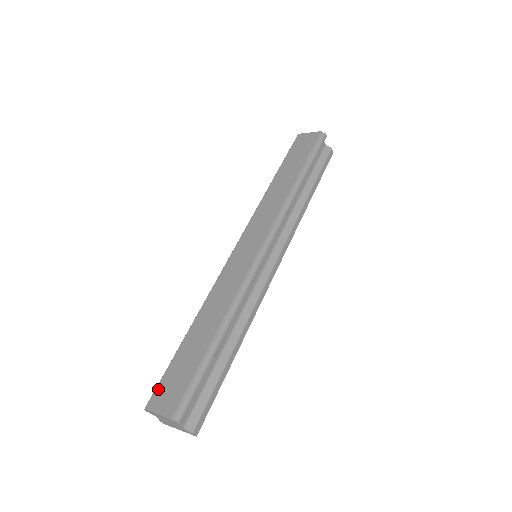
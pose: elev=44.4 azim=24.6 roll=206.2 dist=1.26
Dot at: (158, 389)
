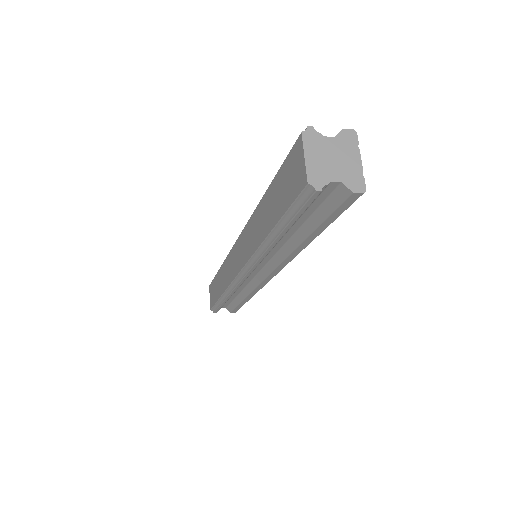
Dot at: (211, 285)
